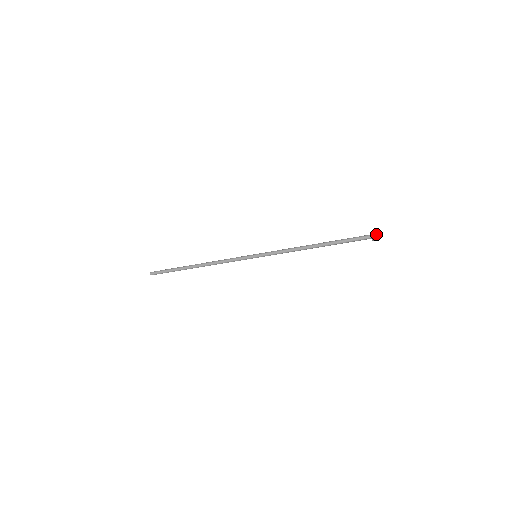
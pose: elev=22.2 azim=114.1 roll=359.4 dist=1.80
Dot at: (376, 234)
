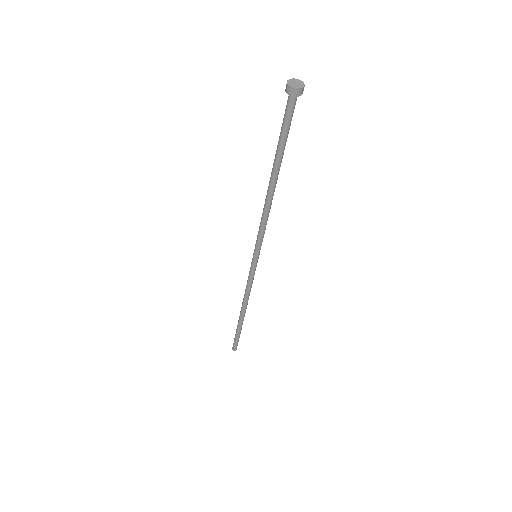
Dot at: (300, 82)
